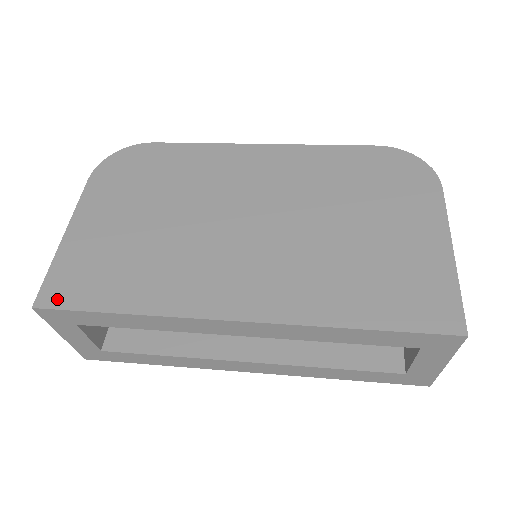
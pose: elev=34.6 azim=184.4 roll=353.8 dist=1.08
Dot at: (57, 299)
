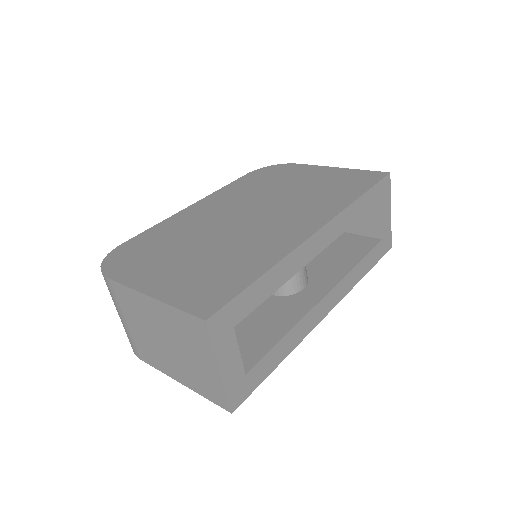
Dot at: (213, 305)
